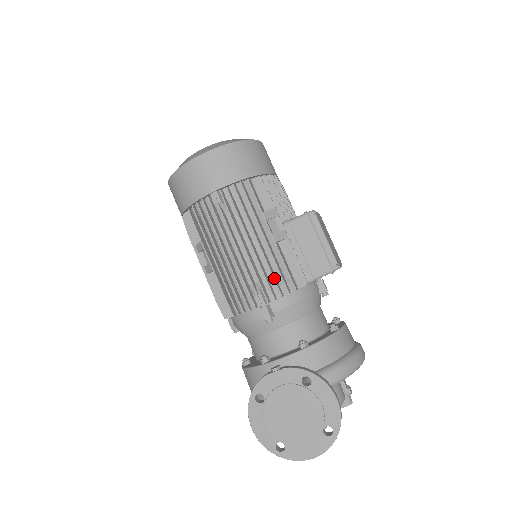
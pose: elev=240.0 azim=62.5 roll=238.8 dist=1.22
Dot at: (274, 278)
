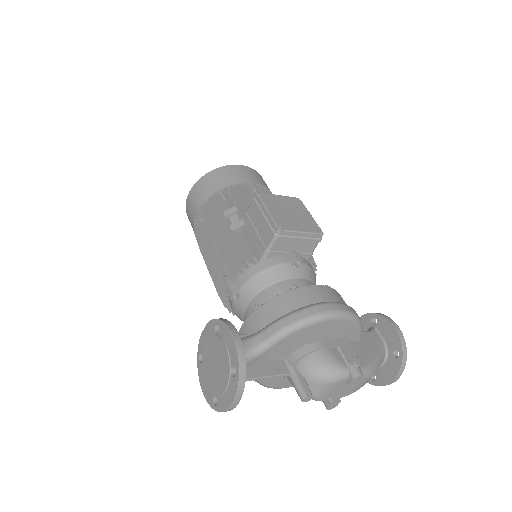
Dot at: (231, 260)
